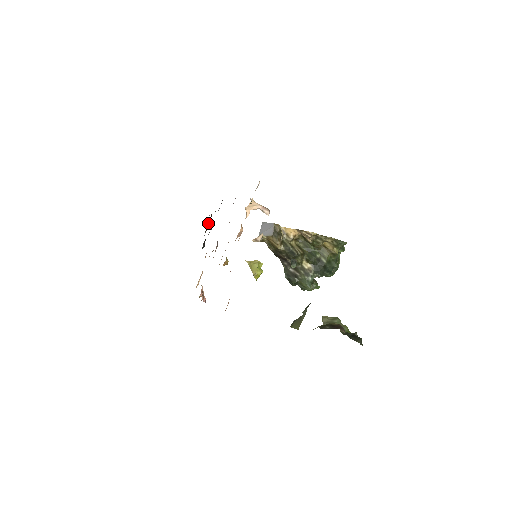
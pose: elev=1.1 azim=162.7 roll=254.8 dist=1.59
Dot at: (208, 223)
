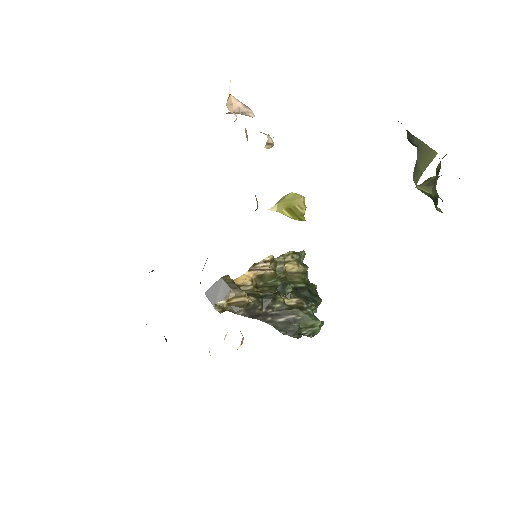
Dot at: occluded
